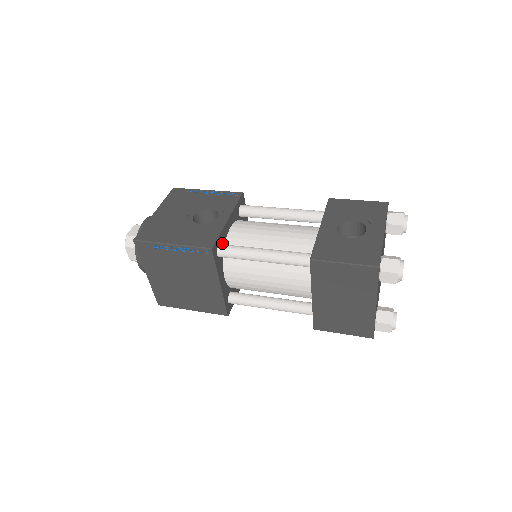
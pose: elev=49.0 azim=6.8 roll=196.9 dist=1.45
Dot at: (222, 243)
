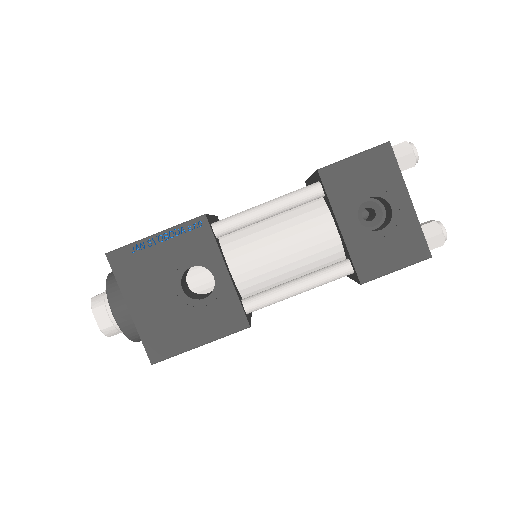
Dot at: (240, 298)
